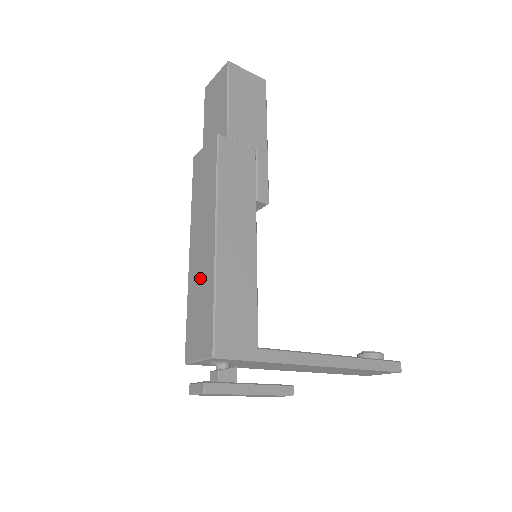
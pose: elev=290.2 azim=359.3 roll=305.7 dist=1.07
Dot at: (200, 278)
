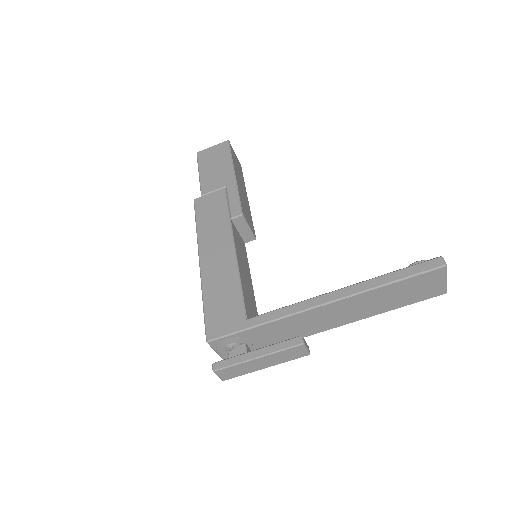
Dot at: occluded
